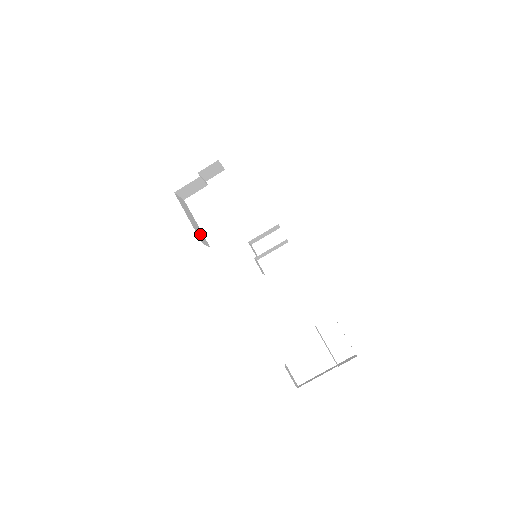
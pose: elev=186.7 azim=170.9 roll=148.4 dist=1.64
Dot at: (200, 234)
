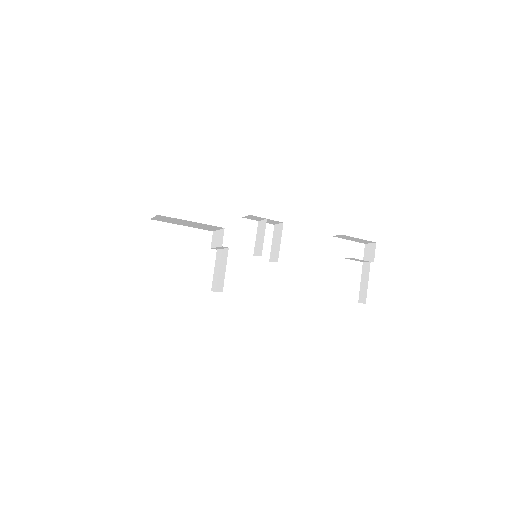
Dot at: occluded
